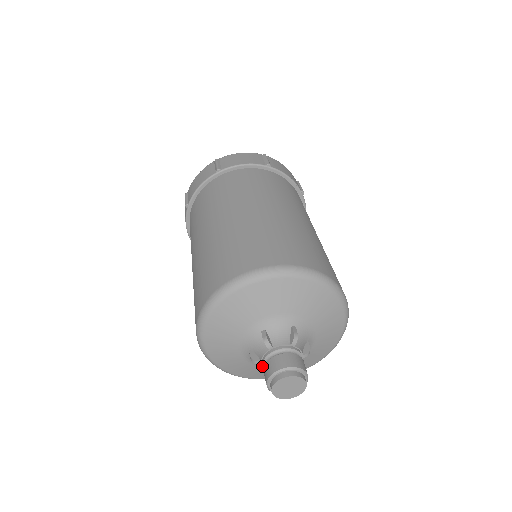
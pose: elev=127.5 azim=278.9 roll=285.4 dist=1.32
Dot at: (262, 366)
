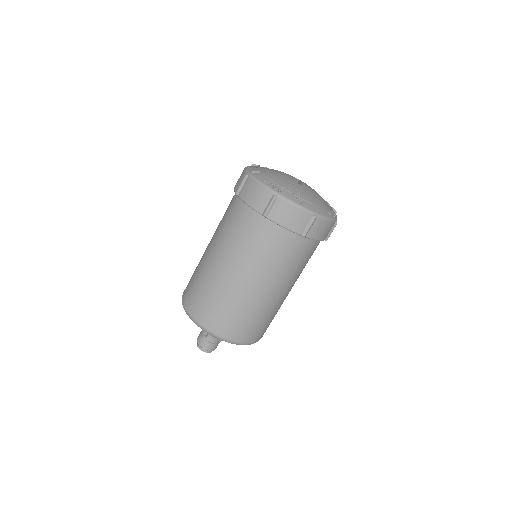
Dot at: occluded
